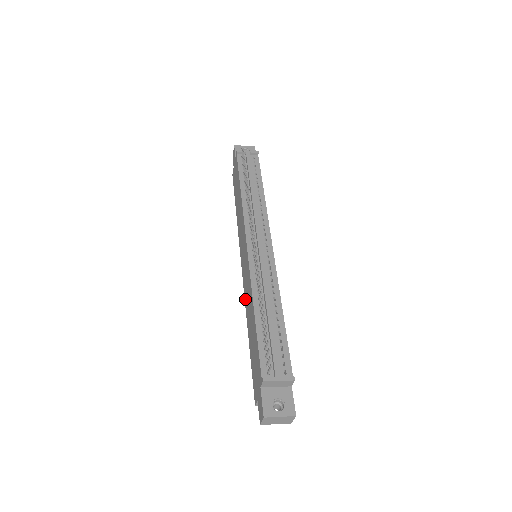
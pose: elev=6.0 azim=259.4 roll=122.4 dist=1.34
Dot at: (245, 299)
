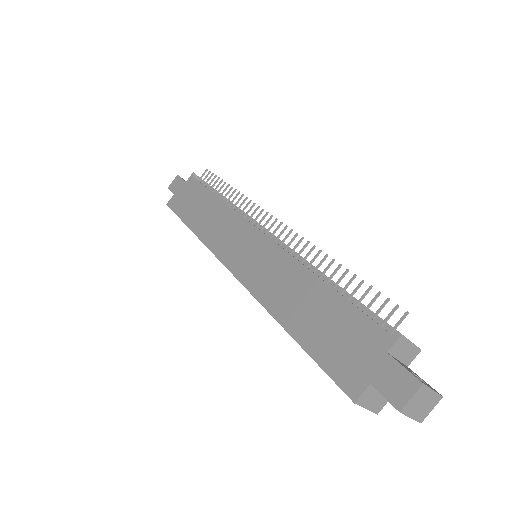
Dot at: (259, 293)
